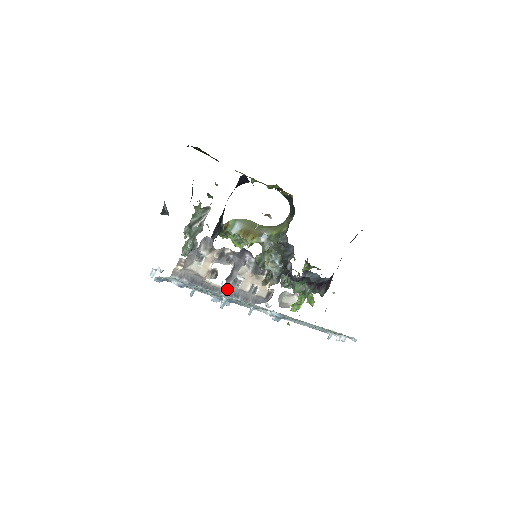
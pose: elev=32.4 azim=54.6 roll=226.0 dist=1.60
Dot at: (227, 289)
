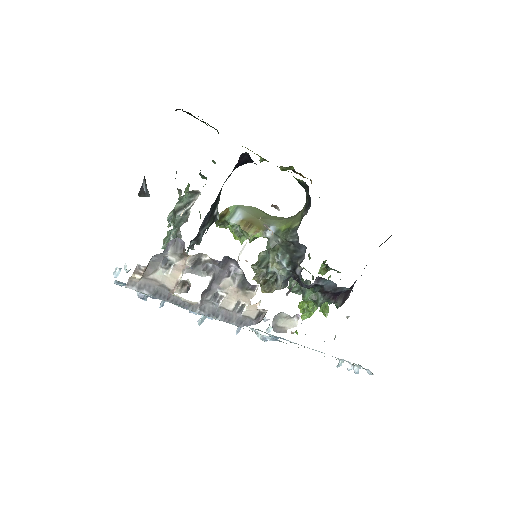
Dot at: (203, 306)
